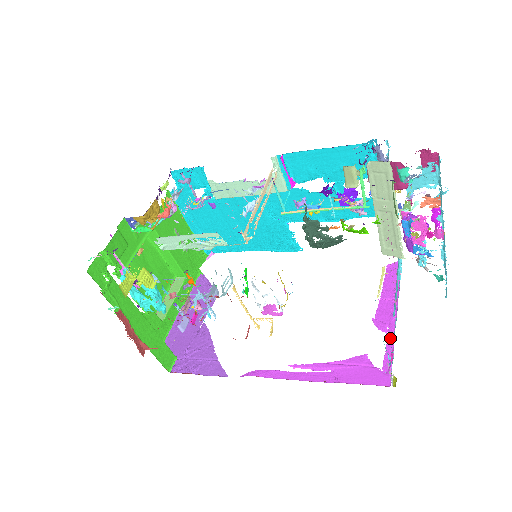
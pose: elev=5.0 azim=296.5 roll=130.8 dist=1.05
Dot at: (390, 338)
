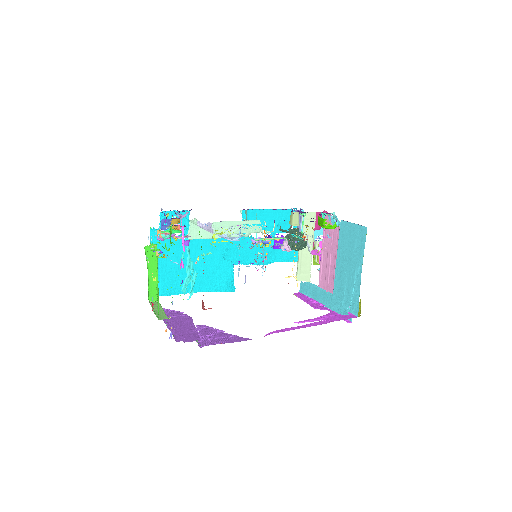
Dot at: (331, 311)
